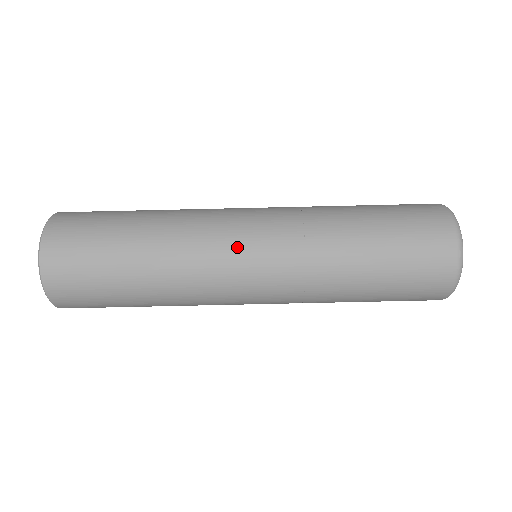
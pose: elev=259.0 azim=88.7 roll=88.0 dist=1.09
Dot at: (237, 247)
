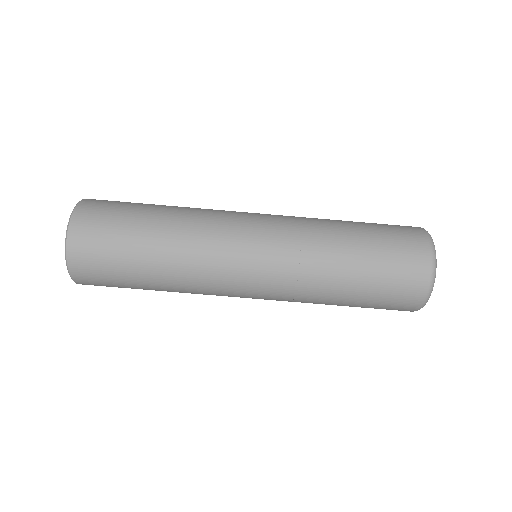
Dot at: (242, 243)
